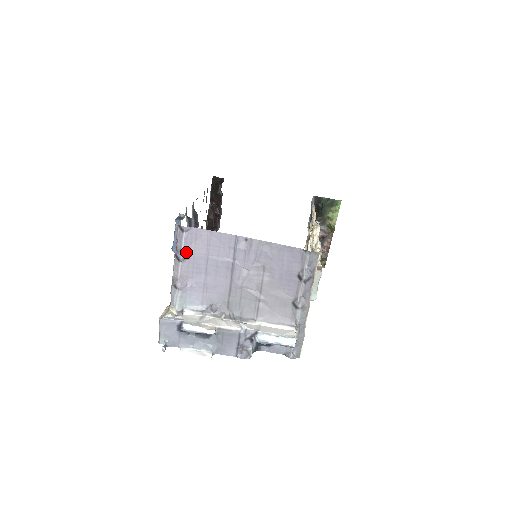
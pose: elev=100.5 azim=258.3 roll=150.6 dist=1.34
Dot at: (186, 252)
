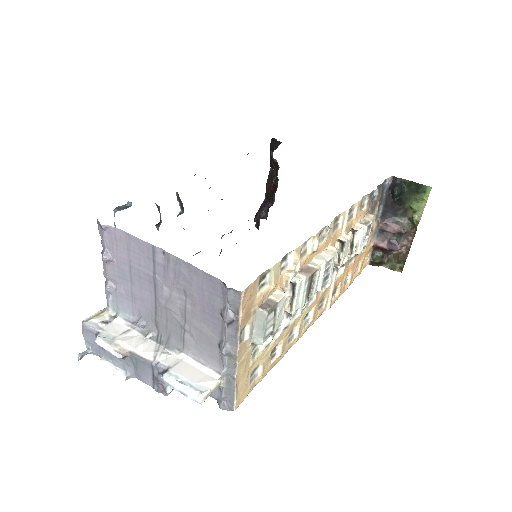
Dot at: (109, 253)
